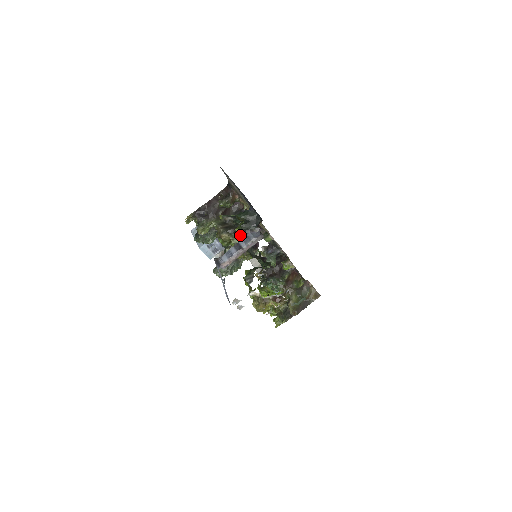
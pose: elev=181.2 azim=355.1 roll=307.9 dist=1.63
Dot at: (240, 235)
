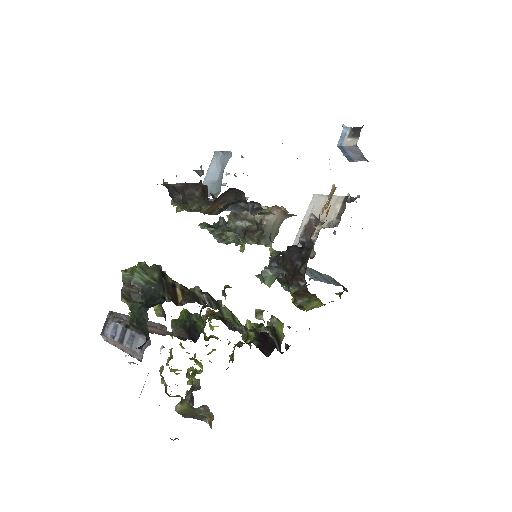
Dot at: occluded
